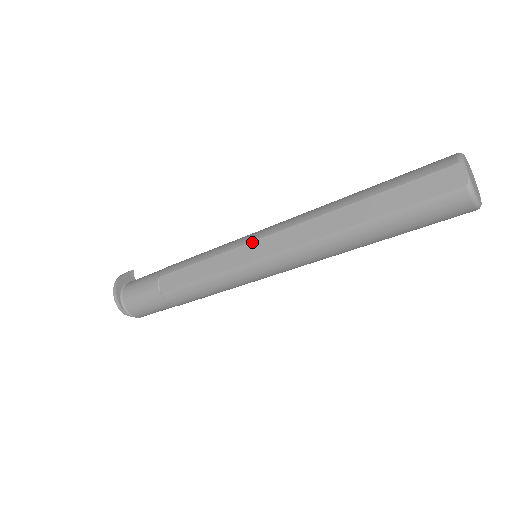
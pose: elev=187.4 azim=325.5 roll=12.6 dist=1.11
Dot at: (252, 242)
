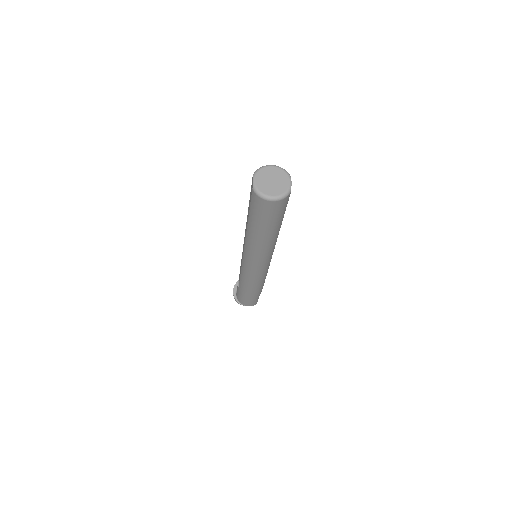
Dot at: occluded
